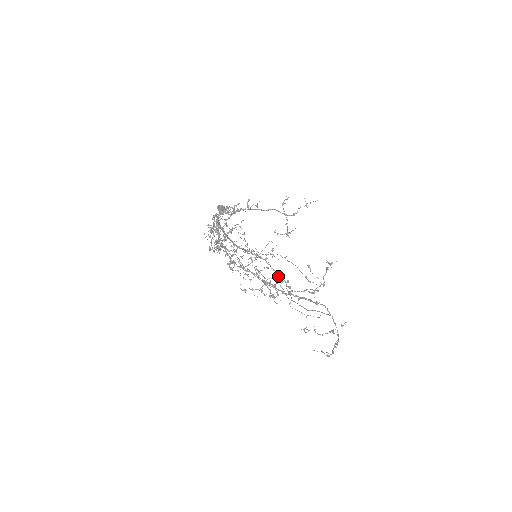
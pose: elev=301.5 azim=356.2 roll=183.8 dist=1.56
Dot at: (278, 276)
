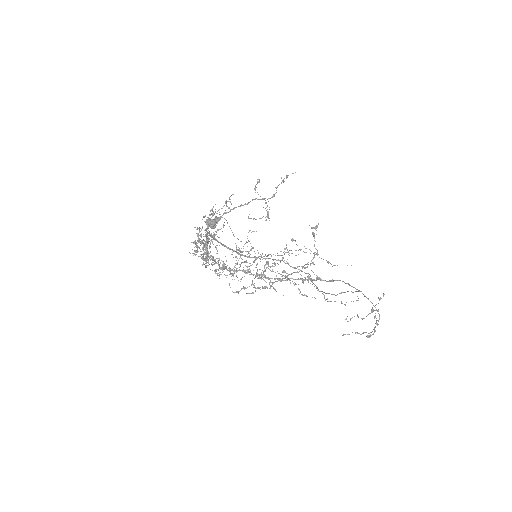
Dot at: (268, 264)
